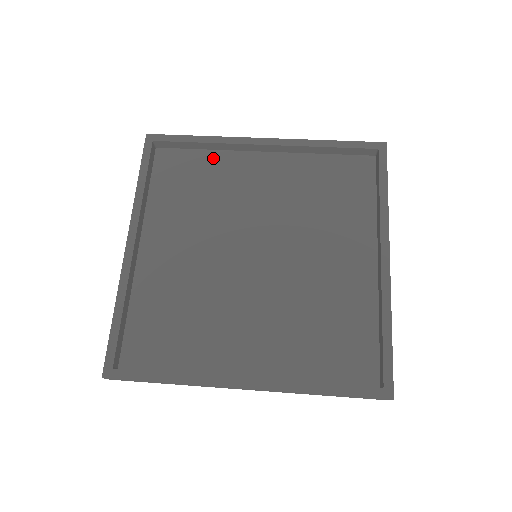
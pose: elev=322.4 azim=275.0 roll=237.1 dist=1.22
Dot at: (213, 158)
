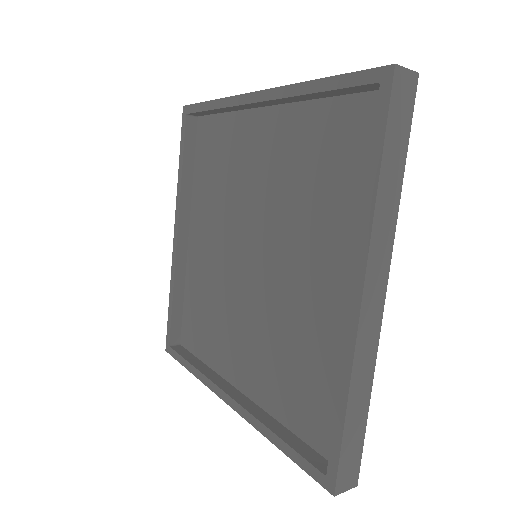
Dot at: (231, 124)
